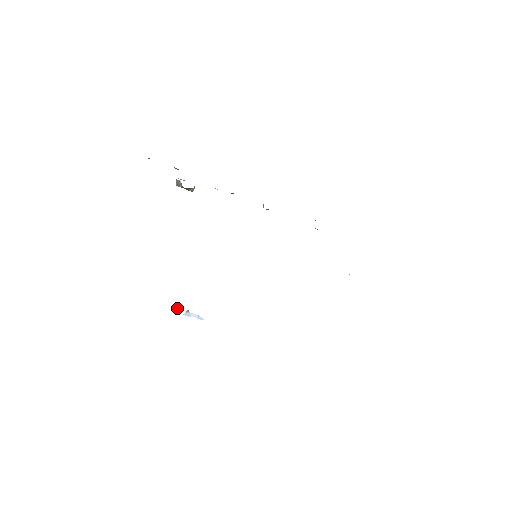
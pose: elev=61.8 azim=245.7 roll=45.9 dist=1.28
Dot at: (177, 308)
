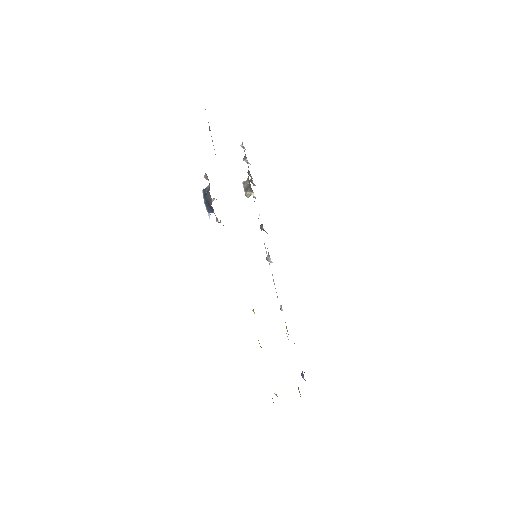
Dot at: occluded
